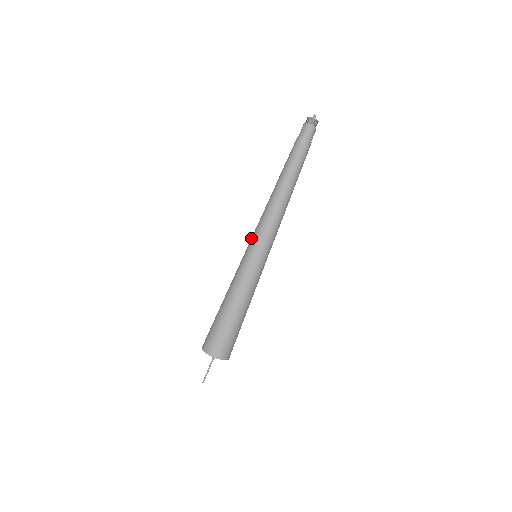
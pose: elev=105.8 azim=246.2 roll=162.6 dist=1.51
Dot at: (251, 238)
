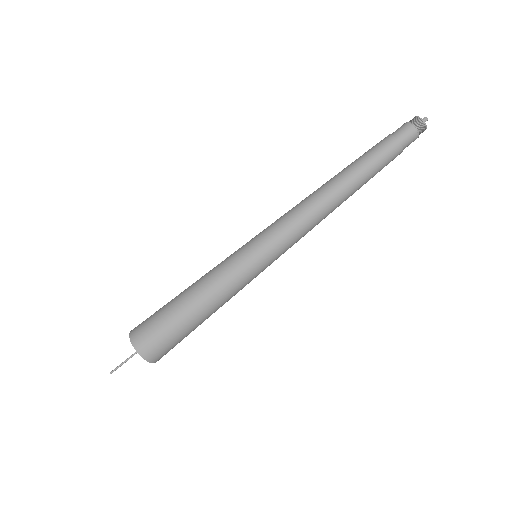
Dot at: occluded
